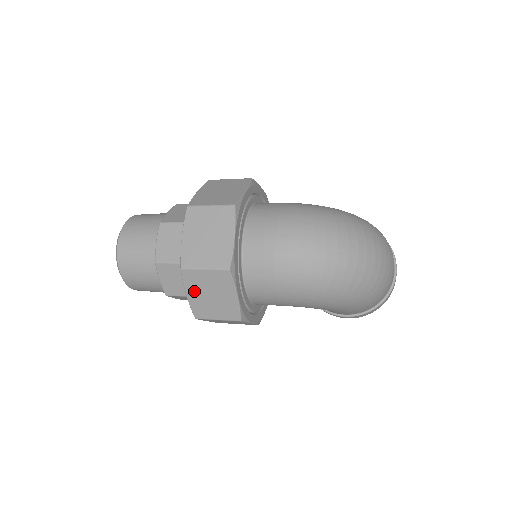
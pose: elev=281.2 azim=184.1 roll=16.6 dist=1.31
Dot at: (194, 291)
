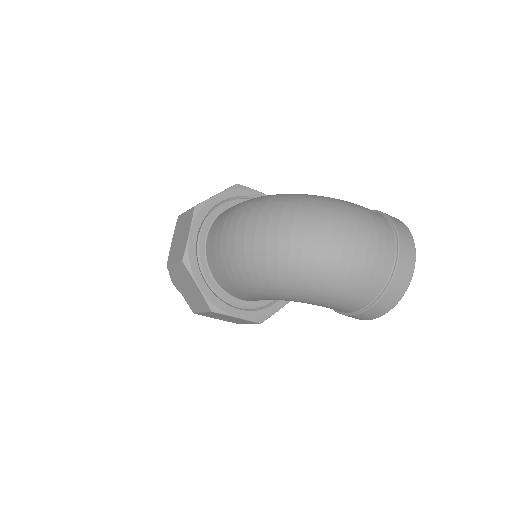
Dot at: (180, 286)
